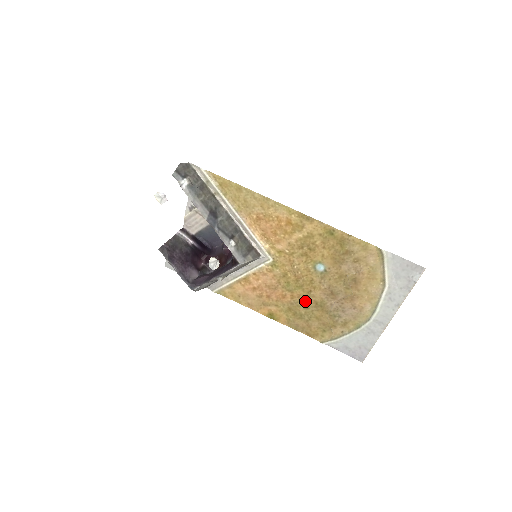
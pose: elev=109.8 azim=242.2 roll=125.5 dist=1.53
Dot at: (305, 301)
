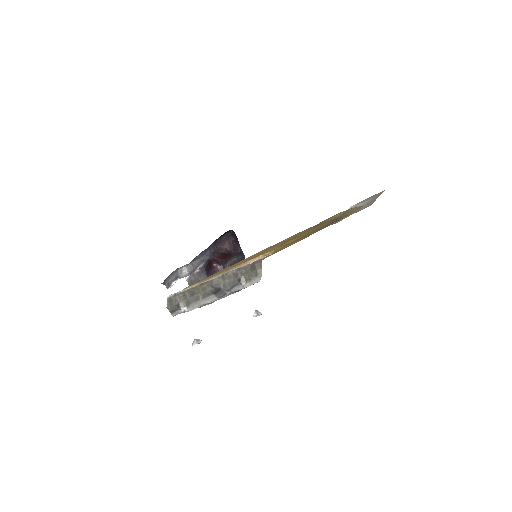
Dot at: occluded
